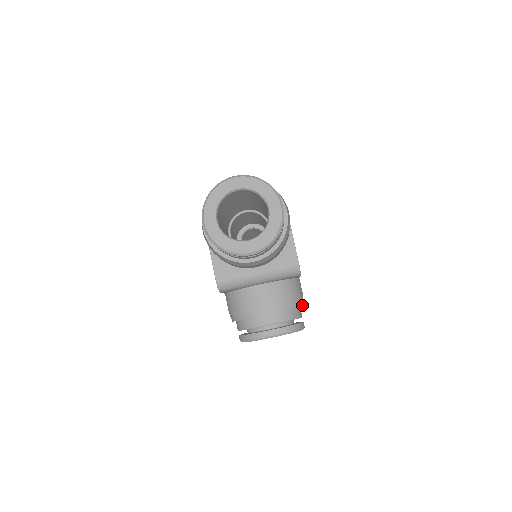
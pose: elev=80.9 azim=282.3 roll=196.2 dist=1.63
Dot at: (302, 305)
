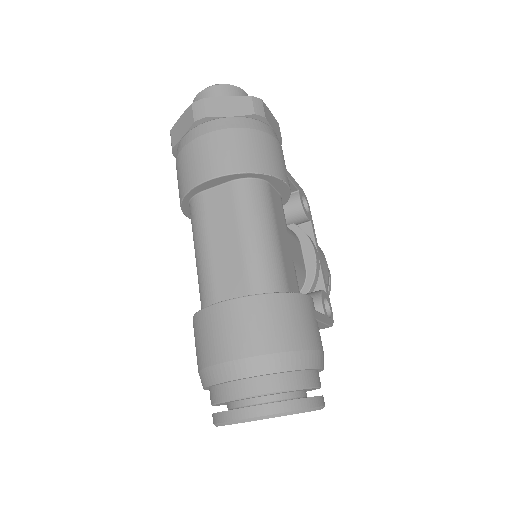
Dot at: (328, 281)
